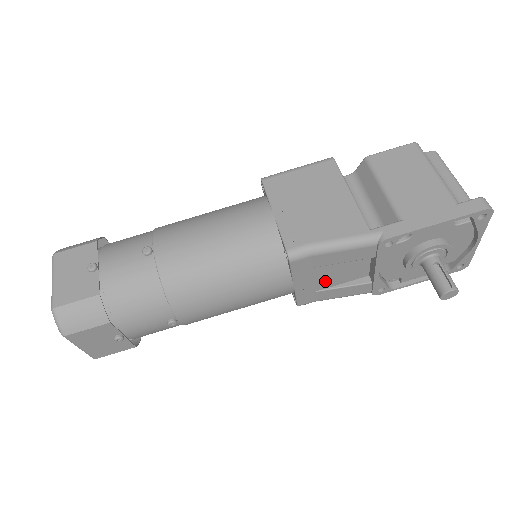
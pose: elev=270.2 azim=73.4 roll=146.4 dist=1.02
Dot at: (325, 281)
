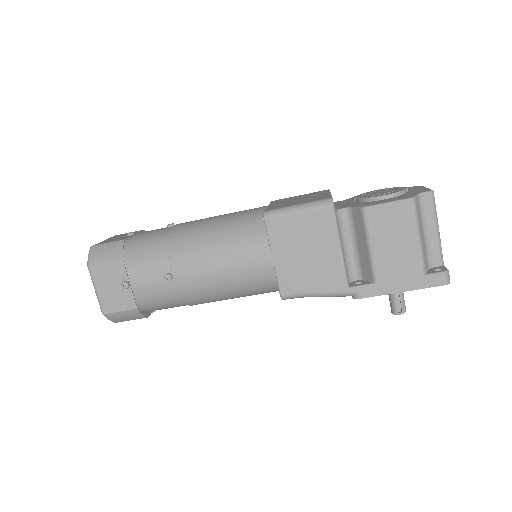
Dot at: occluded
